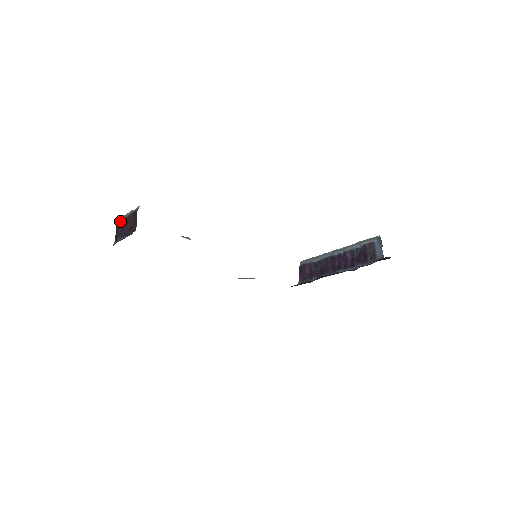
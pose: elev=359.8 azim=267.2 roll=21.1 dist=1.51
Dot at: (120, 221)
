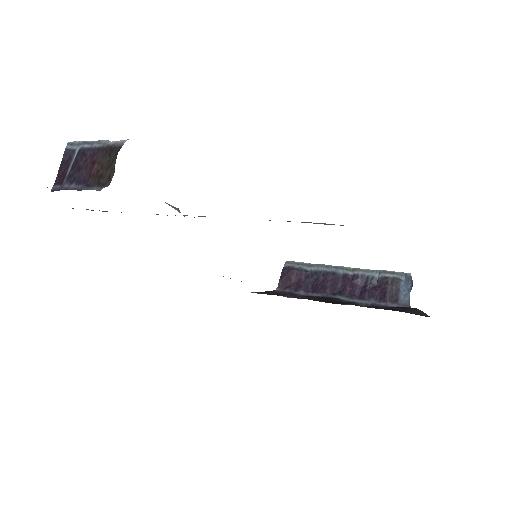
Dot at: (74, 148)
